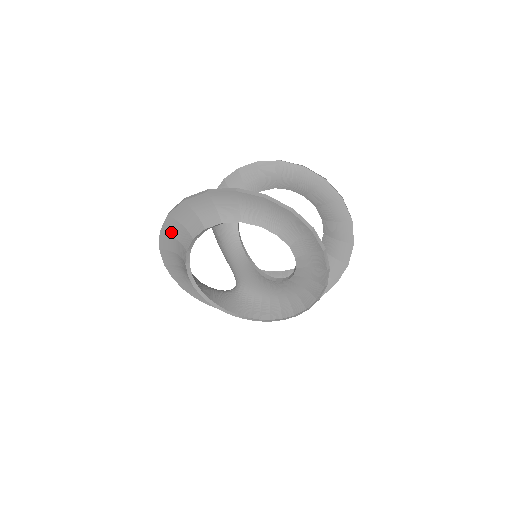
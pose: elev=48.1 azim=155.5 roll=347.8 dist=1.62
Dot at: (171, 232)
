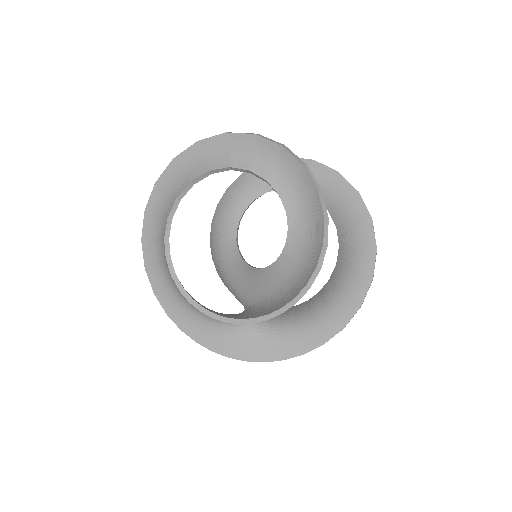
Dot at: (151, 234)
